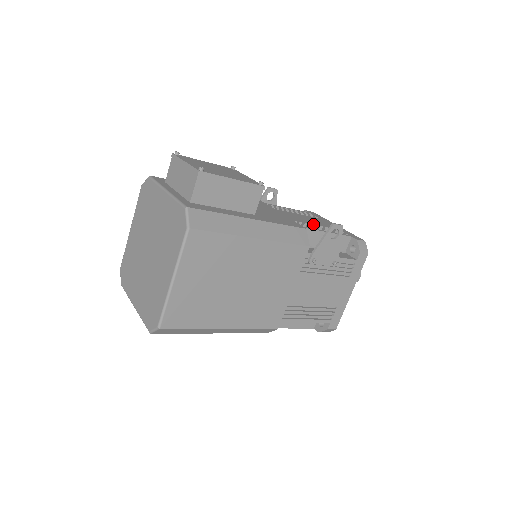
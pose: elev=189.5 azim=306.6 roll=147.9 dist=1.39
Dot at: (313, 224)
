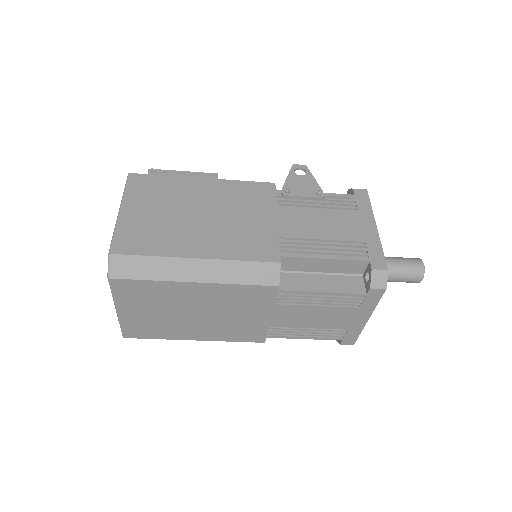
Dot at: occluded
